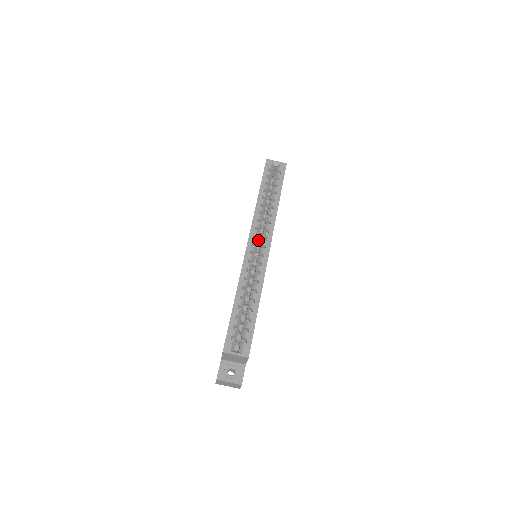
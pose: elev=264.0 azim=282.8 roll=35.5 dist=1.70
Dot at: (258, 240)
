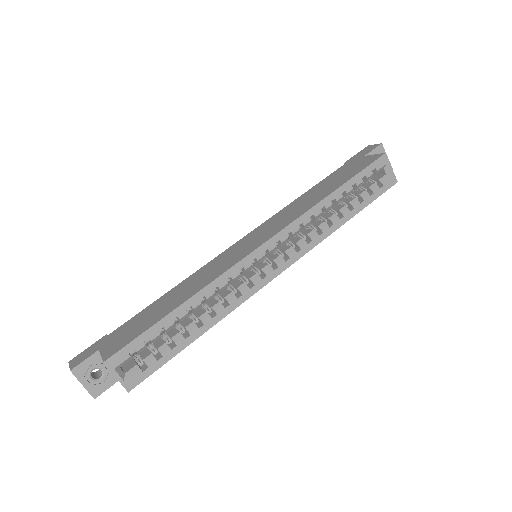
Dot at: (277, 246)
